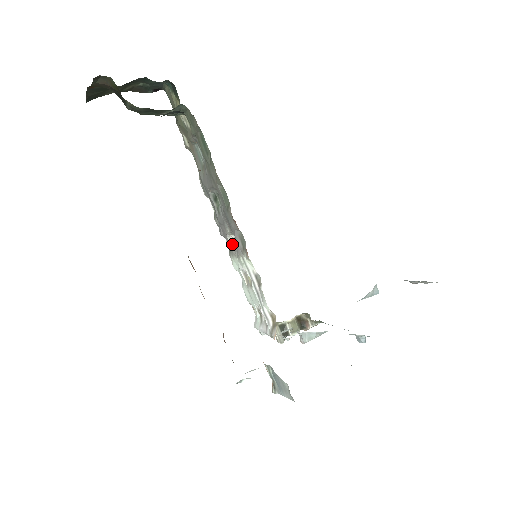
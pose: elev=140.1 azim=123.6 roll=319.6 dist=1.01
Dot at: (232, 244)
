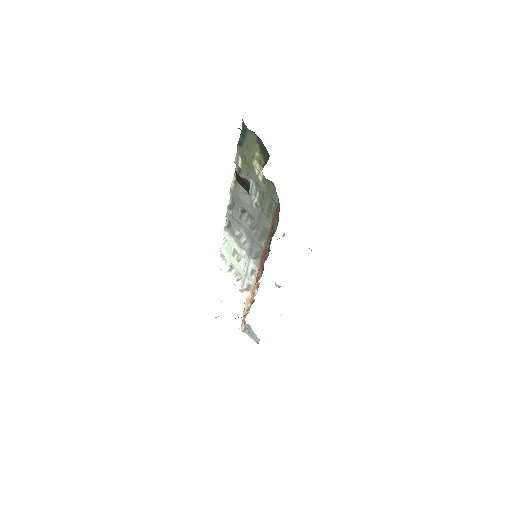
Dot at: (237, 235)
